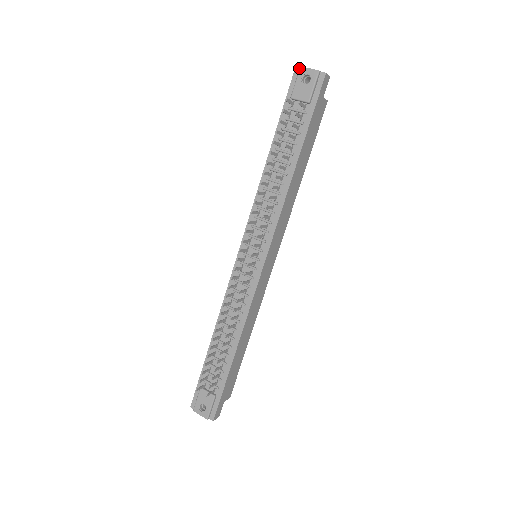
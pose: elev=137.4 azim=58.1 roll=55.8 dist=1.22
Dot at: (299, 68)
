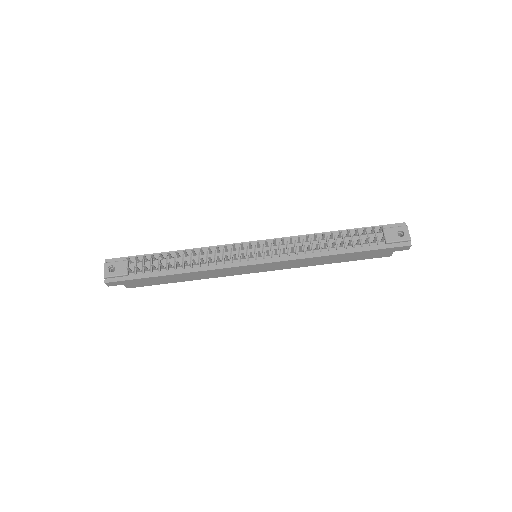
Dot at: (406, 225)
